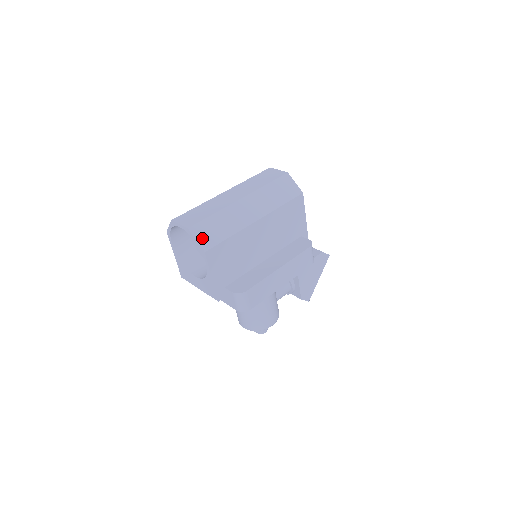
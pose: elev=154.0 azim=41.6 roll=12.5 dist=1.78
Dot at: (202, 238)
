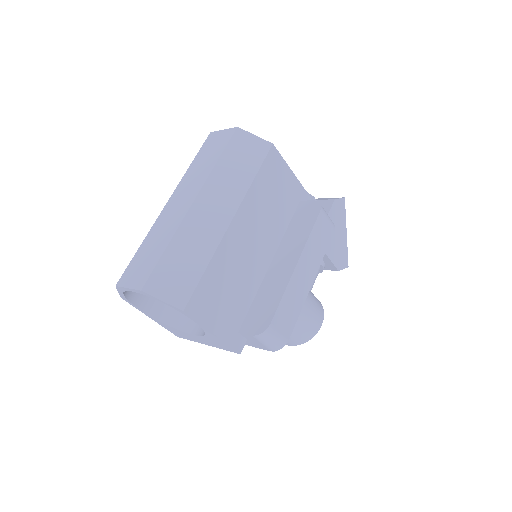
Dot at: (169, 293)
